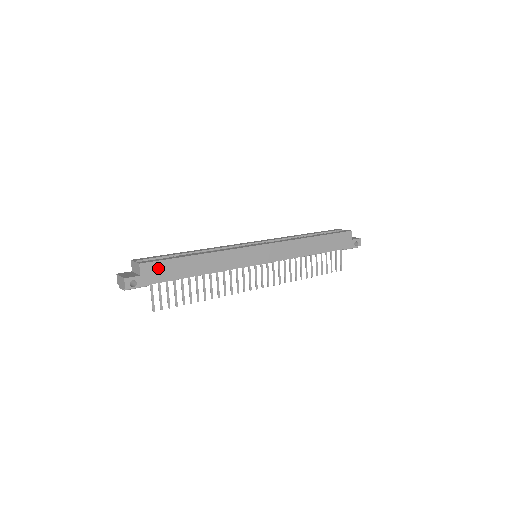
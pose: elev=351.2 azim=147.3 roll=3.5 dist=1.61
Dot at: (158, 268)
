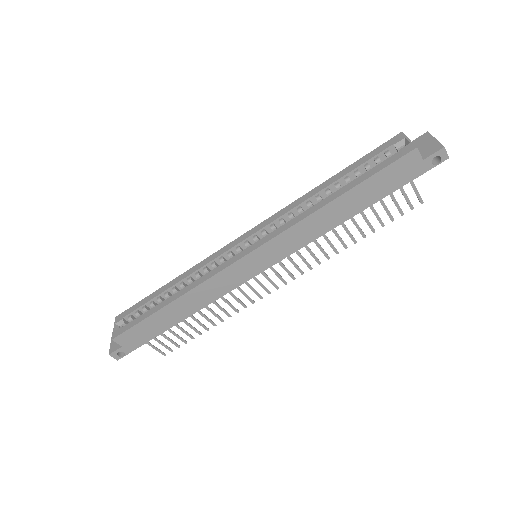
Dot at: (134, 334)
